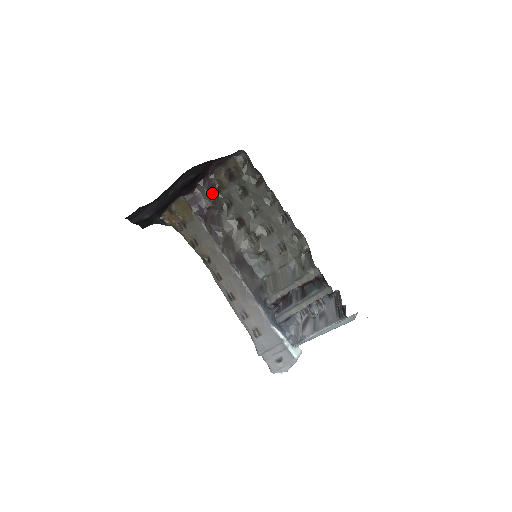
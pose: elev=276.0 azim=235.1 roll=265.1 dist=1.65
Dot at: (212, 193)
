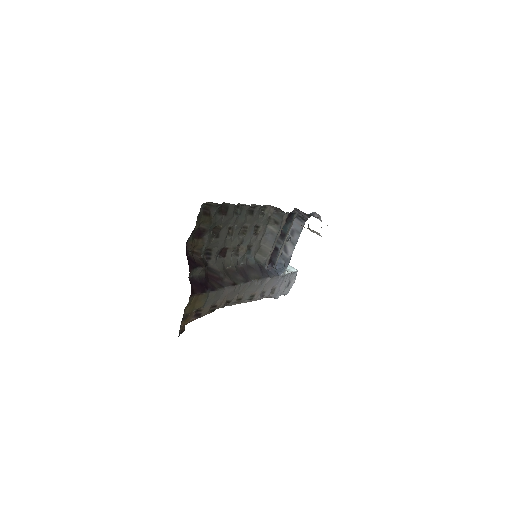
Dot at: (200, 263)
